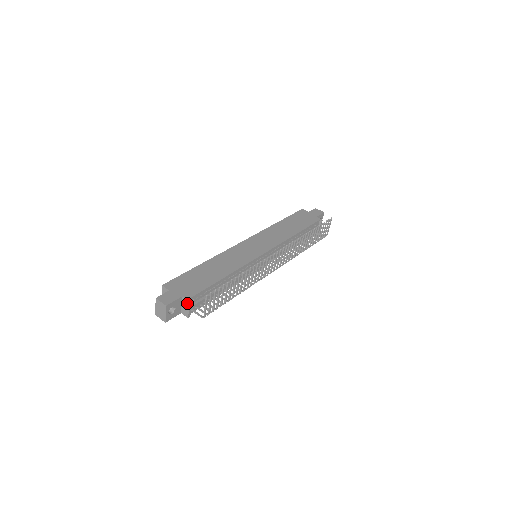
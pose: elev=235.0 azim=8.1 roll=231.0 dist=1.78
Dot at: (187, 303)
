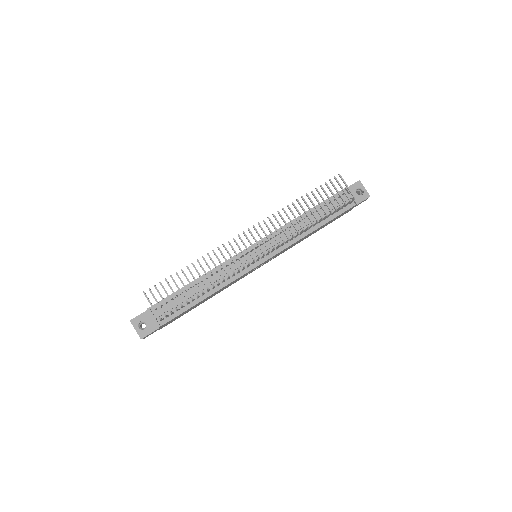
Dot at: (149, 312)
